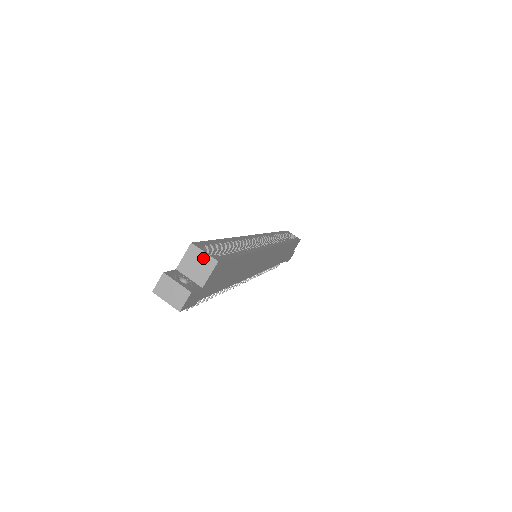
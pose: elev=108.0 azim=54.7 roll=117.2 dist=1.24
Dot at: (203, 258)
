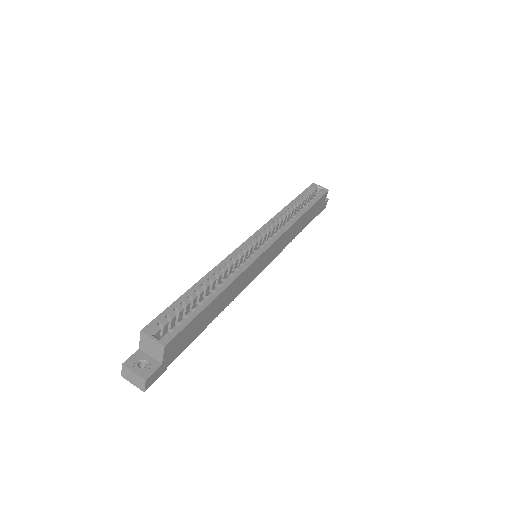
Dot at: (153, 343)
